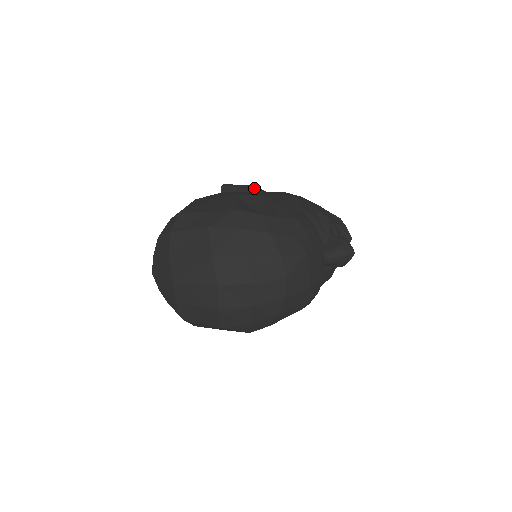
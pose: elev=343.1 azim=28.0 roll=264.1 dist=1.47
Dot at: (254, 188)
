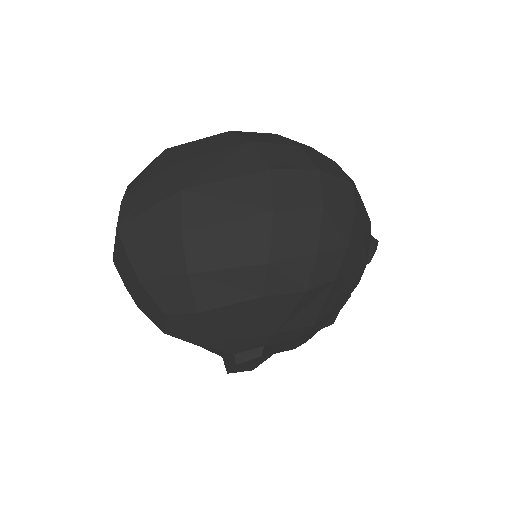
Dot at: occluded
